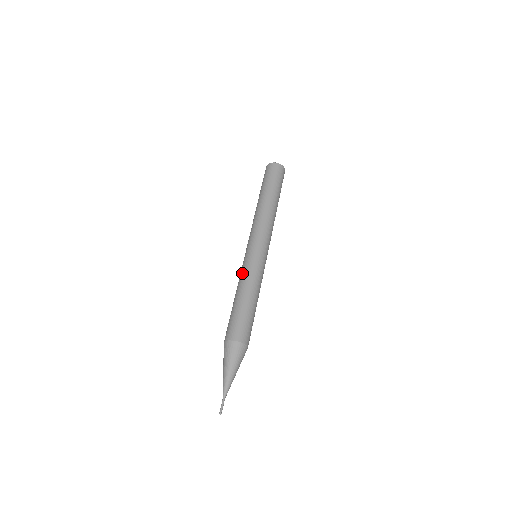
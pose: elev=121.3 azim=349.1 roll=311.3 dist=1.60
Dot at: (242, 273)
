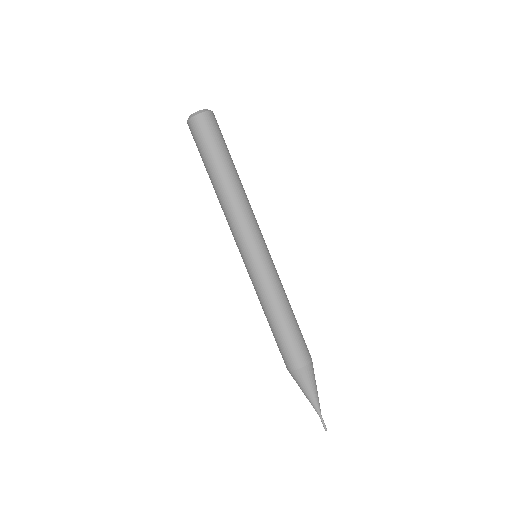
Dot at: (259, 291)
